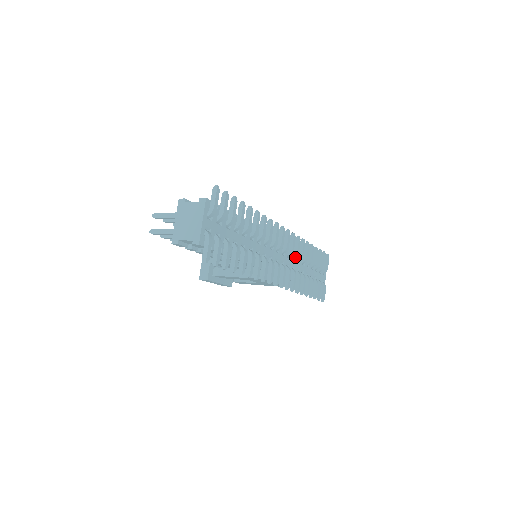
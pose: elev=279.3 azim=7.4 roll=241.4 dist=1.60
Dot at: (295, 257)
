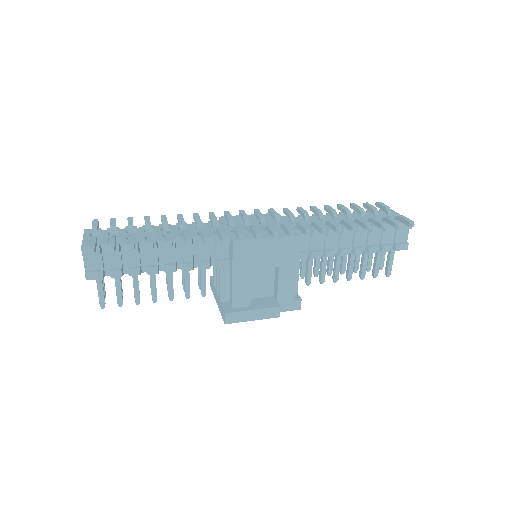
Dot at: (293, 219)
